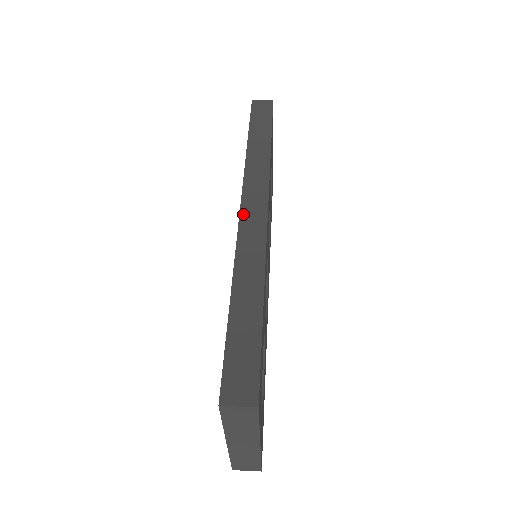
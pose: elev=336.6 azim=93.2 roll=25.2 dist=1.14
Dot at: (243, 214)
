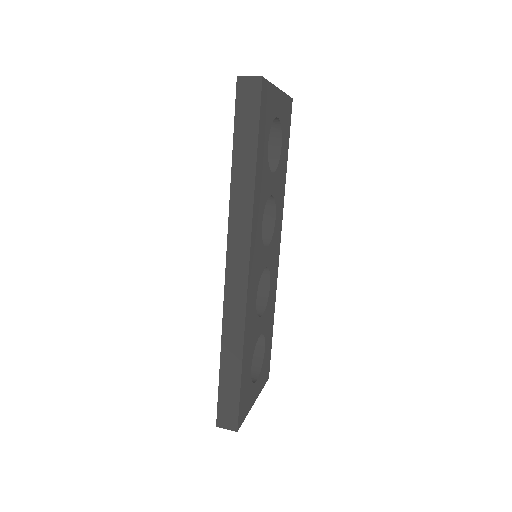
Dot at: (228, 276)
